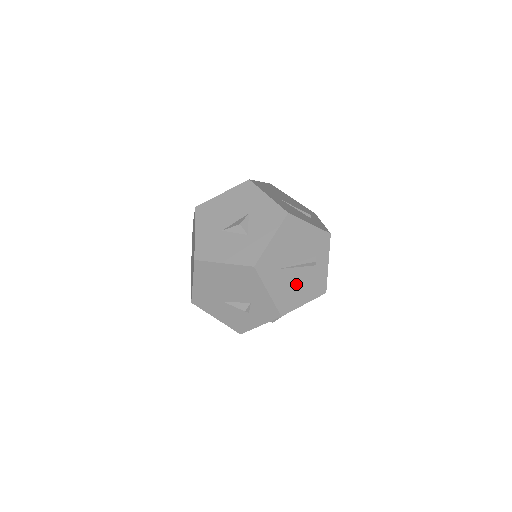
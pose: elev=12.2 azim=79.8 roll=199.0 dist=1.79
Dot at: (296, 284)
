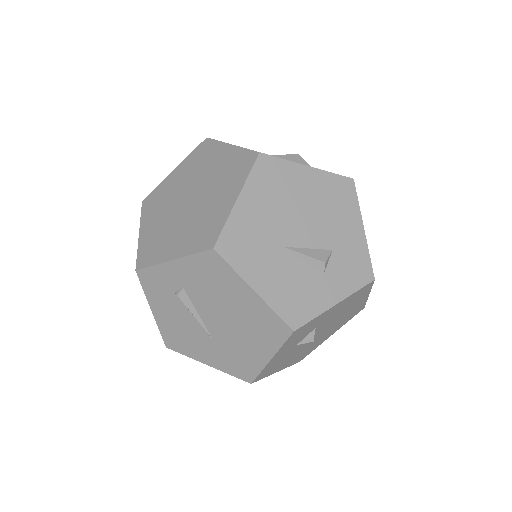
Dot at: occluded
